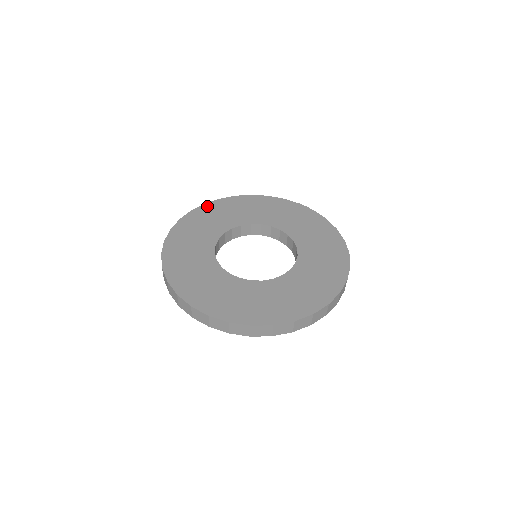
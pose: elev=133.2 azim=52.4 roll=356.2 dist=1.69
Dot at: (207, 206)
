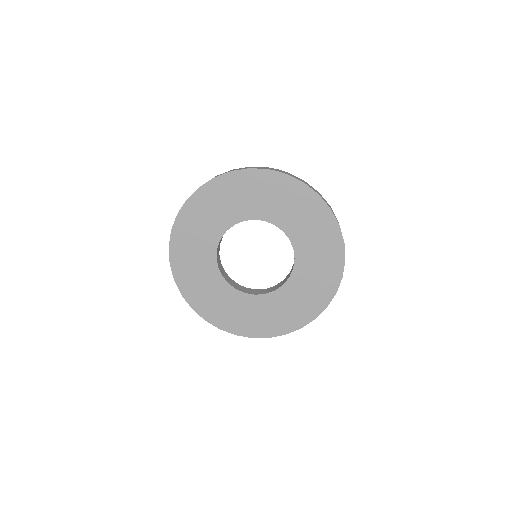
Dot at: (181, 218)
